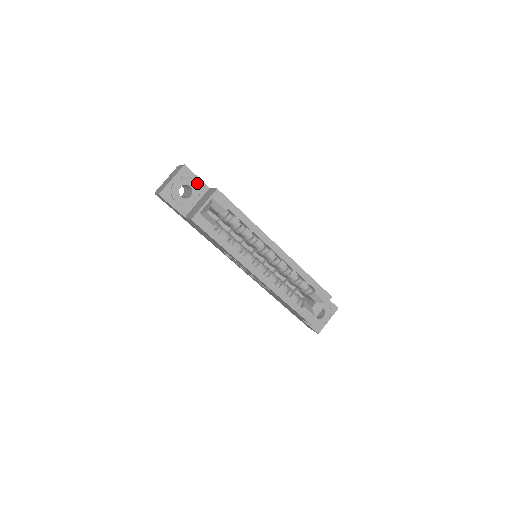
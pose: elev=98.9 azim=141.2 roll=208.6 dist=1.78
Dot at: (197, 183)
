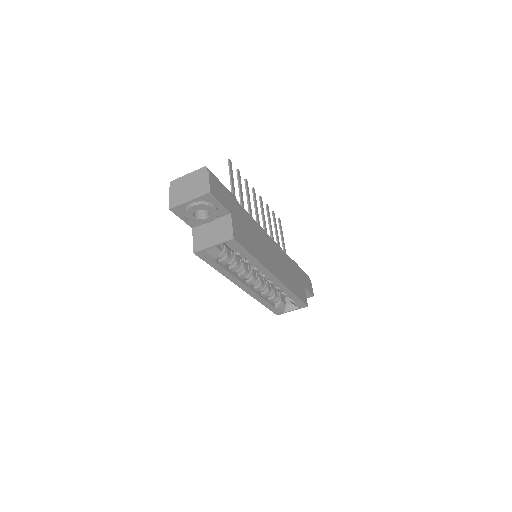
Dot at: (218, 207)
